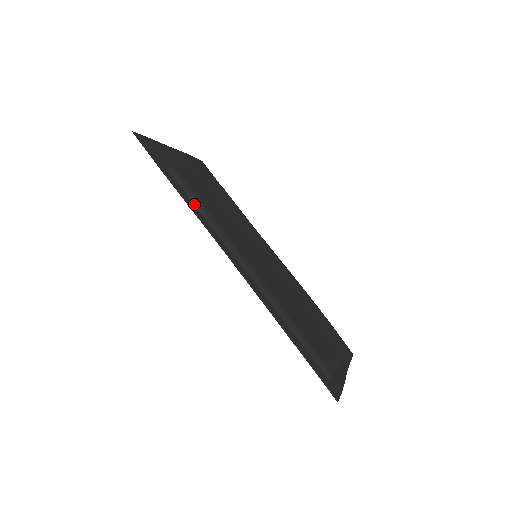
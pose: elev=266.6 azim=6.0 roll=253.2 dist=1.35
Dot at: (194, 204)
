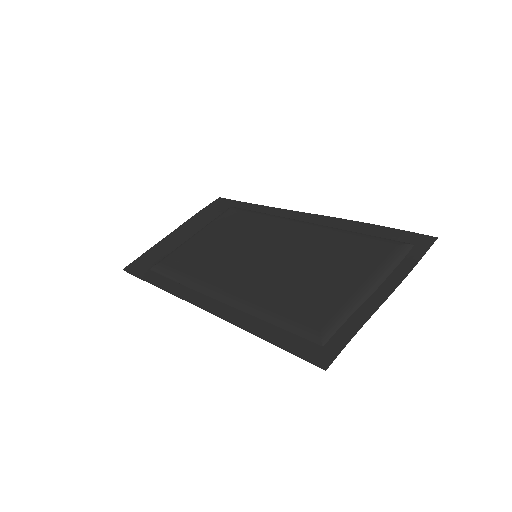
Dot at: (172, 280)
